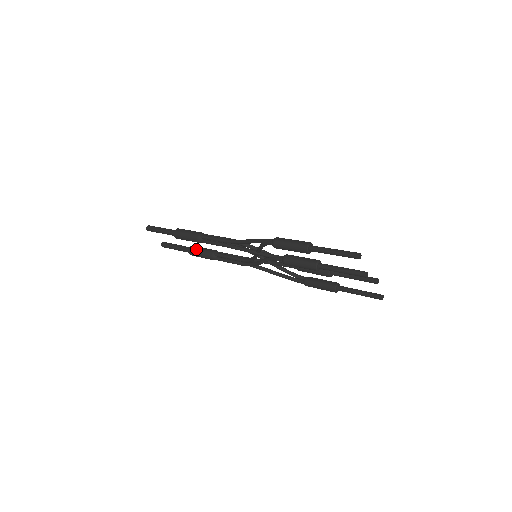
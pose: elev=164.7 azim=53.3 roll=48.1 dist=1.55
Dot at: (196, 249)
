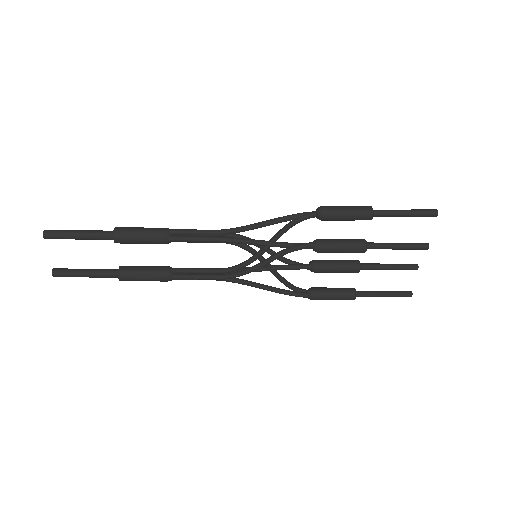
Dot at: (134, 267)
